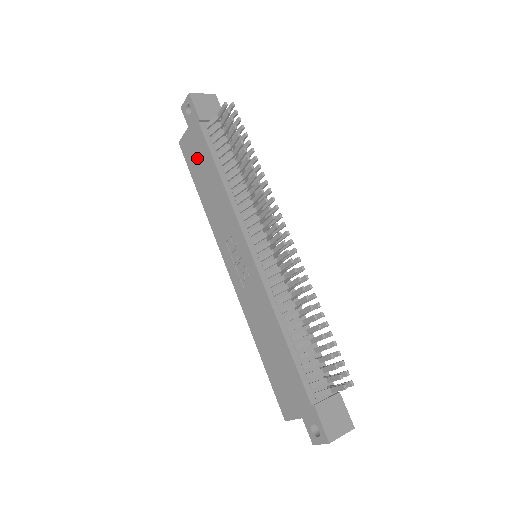
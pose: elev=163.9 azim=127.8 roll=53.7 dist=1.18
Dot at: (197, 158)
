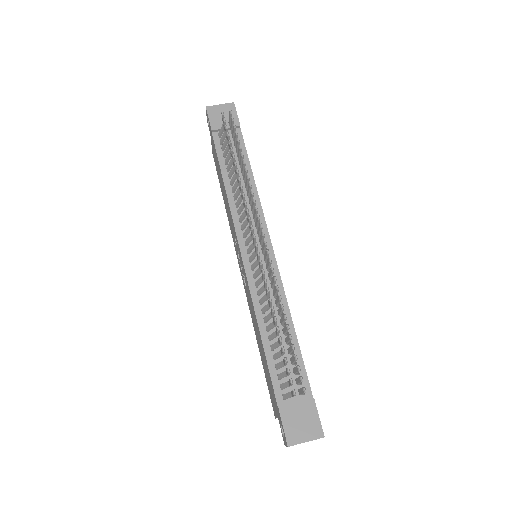
Dot at: (217, 165)
